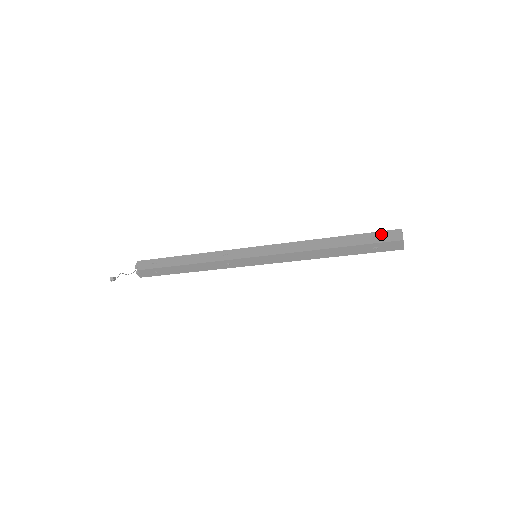
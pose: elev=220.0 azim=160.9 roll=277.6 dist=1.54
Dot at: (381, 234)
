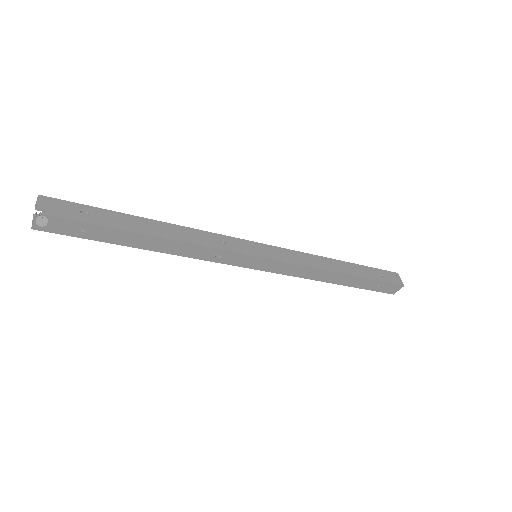
Dot at: (385, 273)
